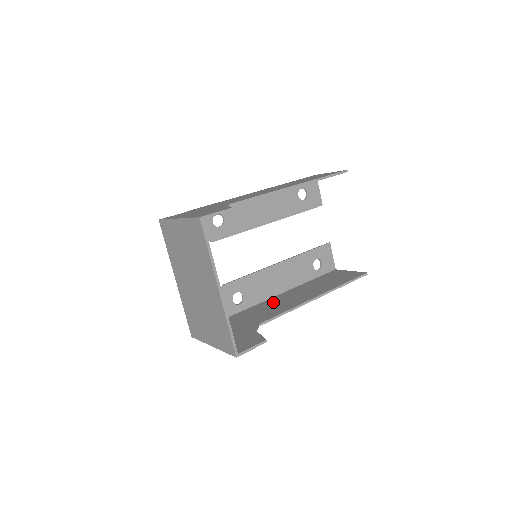
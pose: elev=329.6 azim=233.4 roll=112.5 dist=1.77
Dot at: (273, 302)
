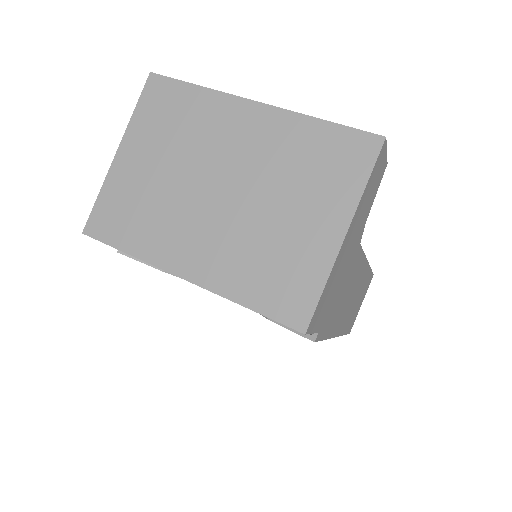
Dot at: occluded
